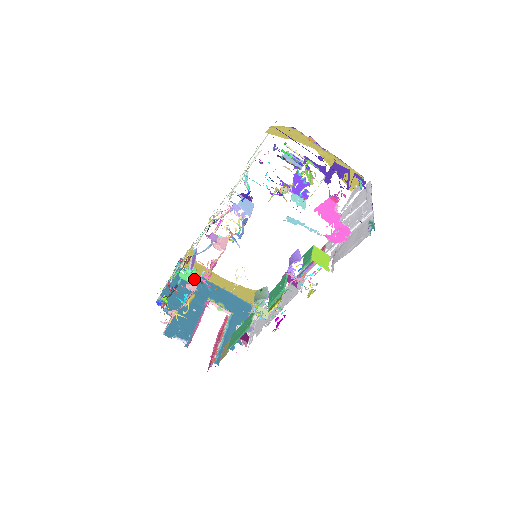
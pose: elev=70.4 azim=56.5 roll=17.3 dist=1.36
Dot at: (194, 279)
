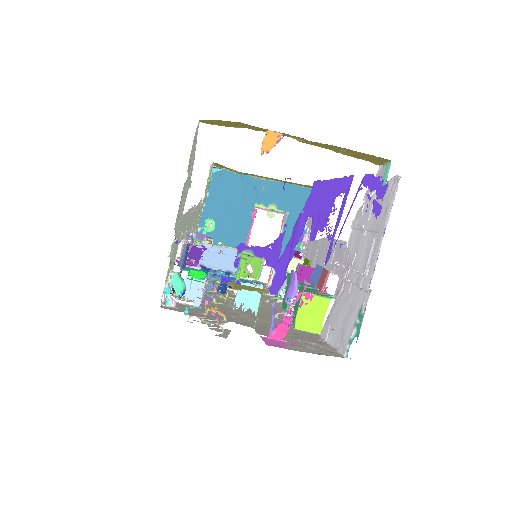
Dot at: (235, 182)
